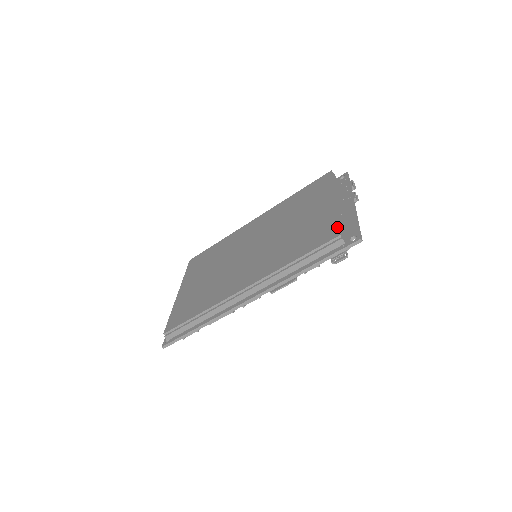
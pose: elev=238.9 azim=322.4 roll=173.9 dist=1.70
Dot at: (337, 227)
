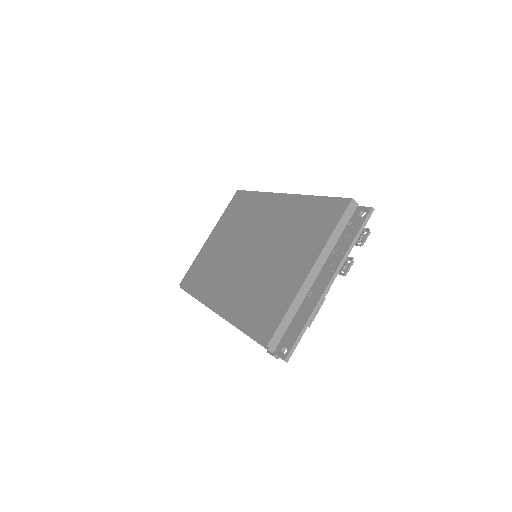
Dot at: (275, 329)
